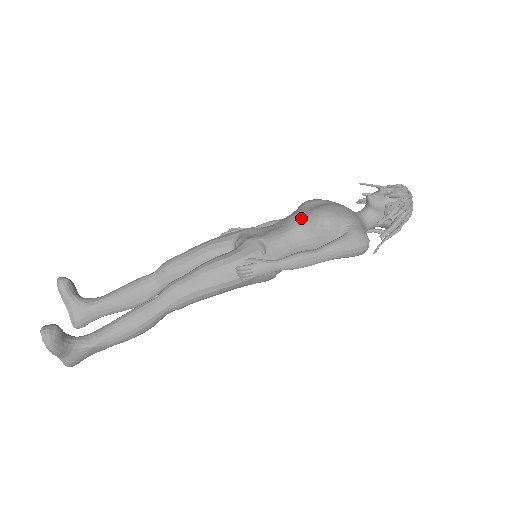
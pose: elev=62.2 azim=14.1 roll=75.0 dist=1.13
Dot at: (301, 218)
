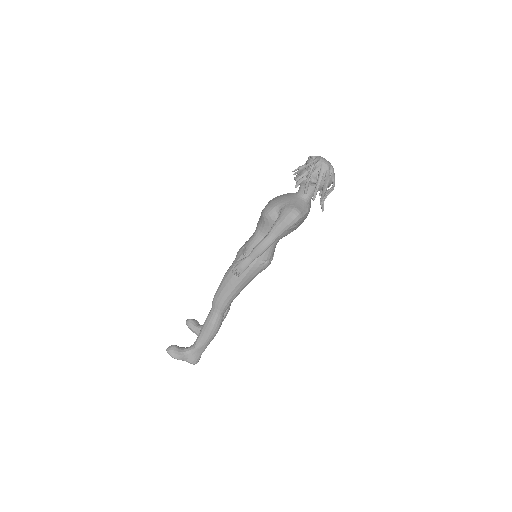
Dot at: (259, 220)
